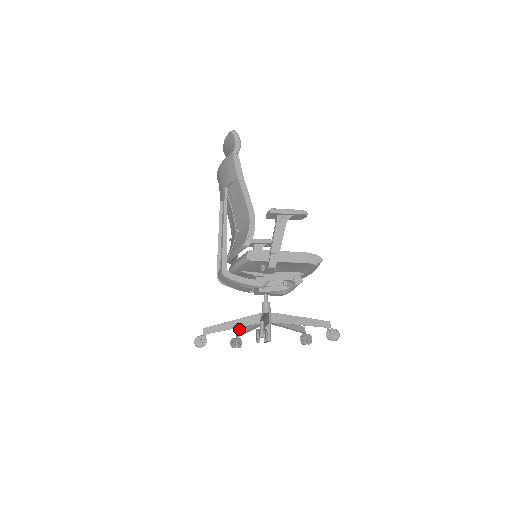
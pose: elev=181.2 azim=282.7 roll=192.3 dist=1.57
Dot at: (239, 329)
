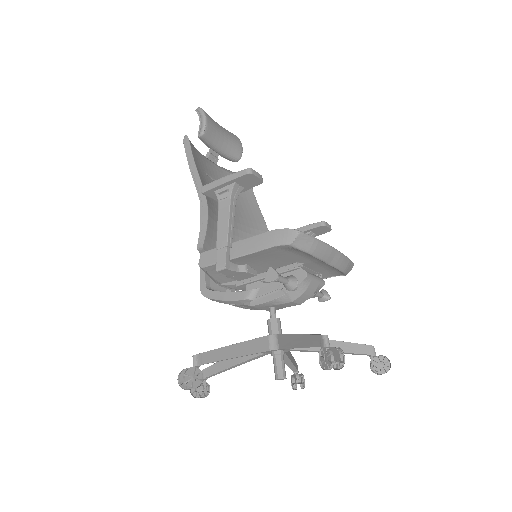
Dot at: occluded
